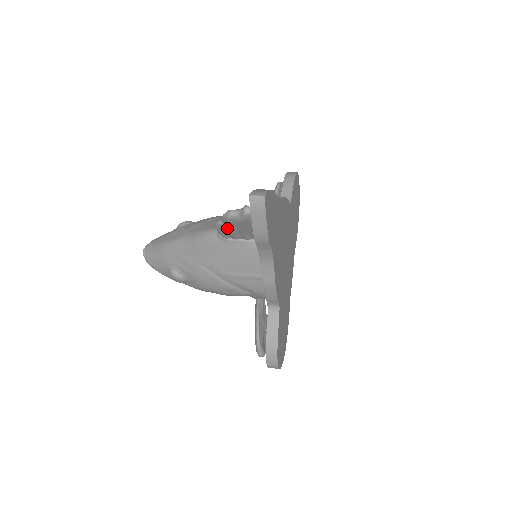
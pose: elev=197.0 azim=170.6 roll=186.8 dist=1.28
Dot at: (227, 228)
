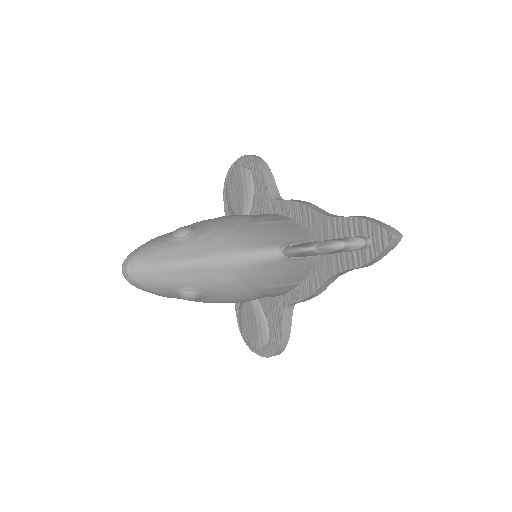
Dot at: (317, 254)
